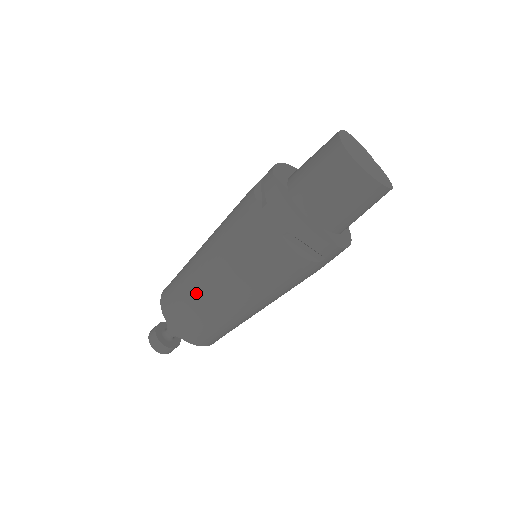
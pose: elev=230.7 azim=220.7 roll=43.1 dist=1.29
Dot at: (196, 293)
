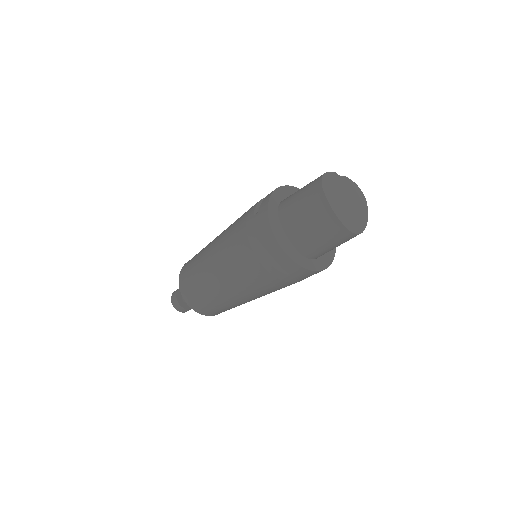
Dot at: (233, 305)
